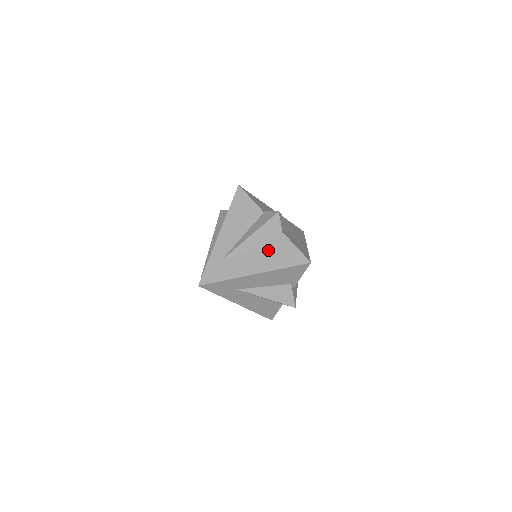
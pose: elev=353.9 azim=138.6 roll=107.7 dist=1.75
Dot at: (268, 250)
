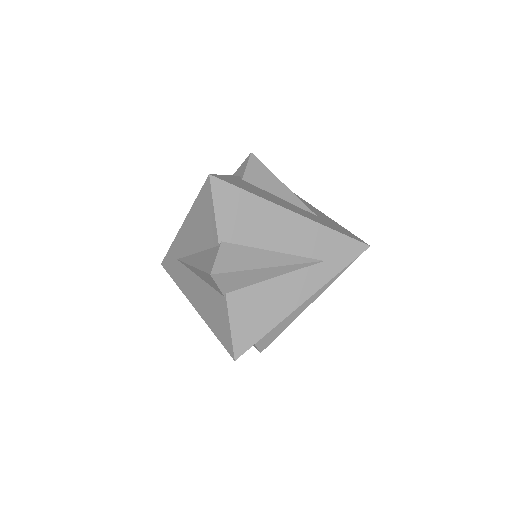
Dot at: (209, 297)
